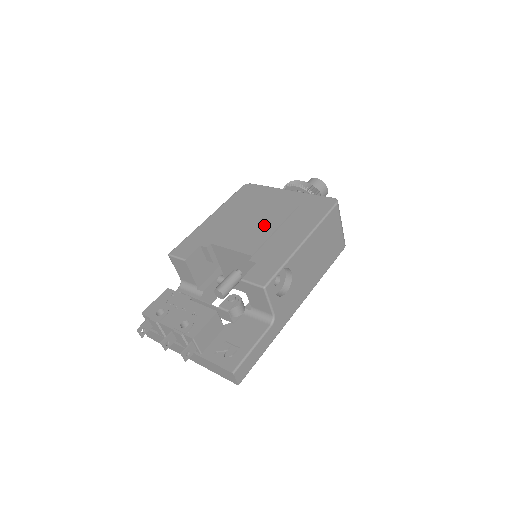
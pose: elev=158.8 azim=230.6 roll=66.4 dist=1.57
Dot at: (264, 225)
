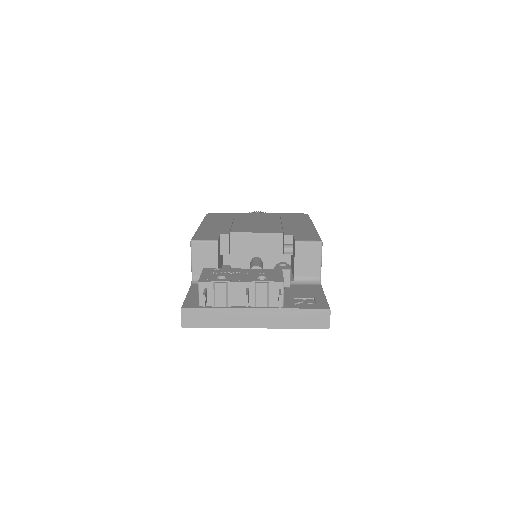
Dot at: (267, 223)
